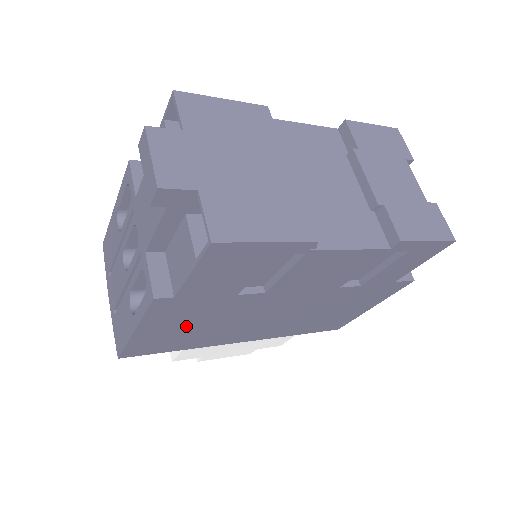
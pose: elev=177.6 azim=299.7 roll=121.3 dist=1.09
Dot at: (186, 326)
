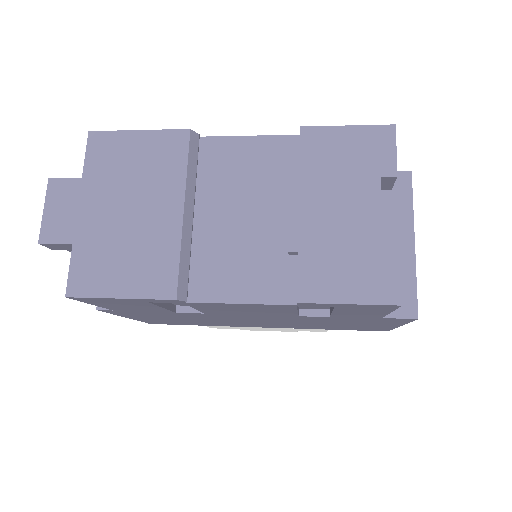
Dot at: (170, 319)
